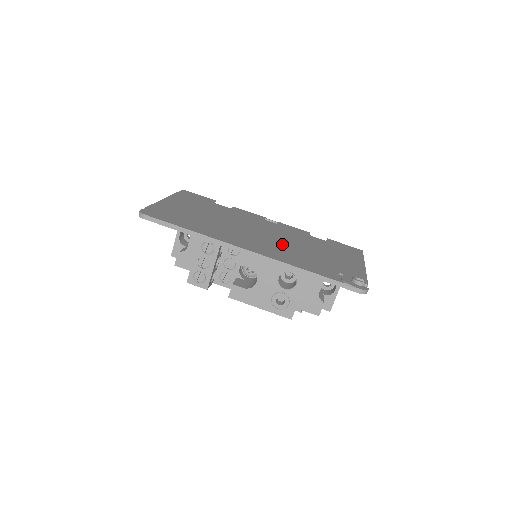
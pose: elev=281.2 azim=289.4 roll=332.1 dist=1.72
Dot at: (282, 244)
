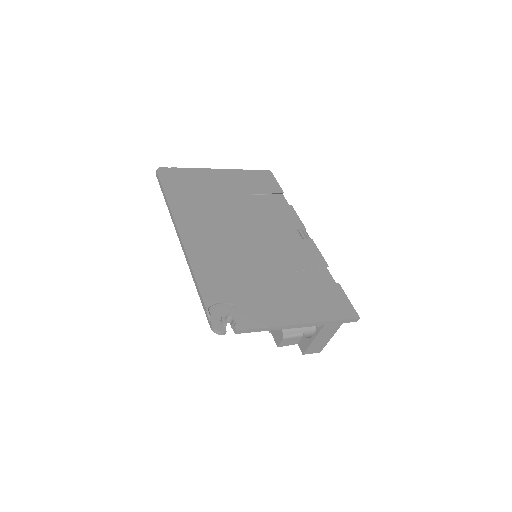
Dot at: (241, 252)
